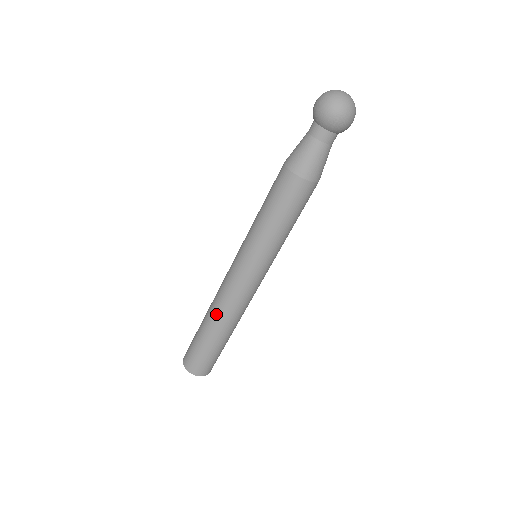
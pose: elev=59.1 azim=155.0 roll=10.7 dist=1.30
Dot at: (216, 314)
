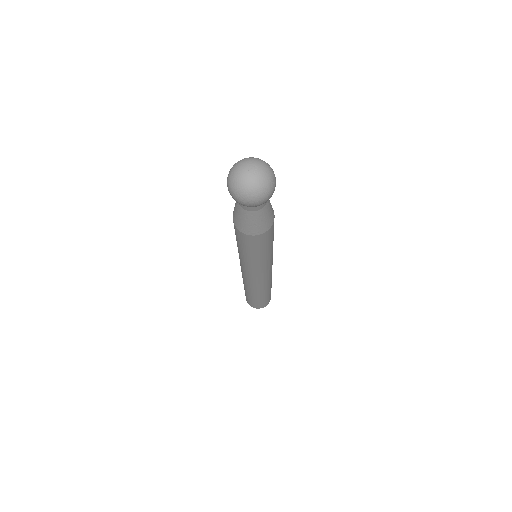
Dot at: occluded
